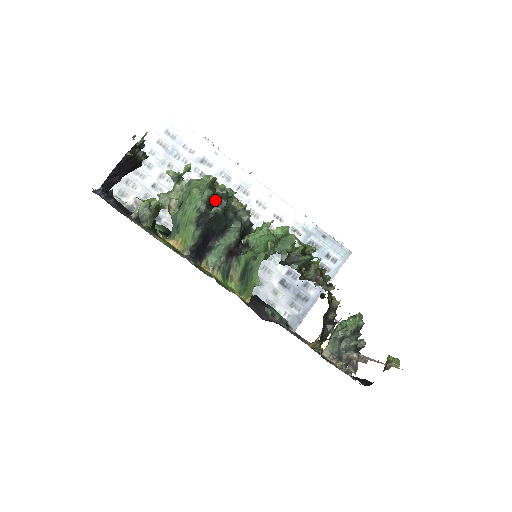
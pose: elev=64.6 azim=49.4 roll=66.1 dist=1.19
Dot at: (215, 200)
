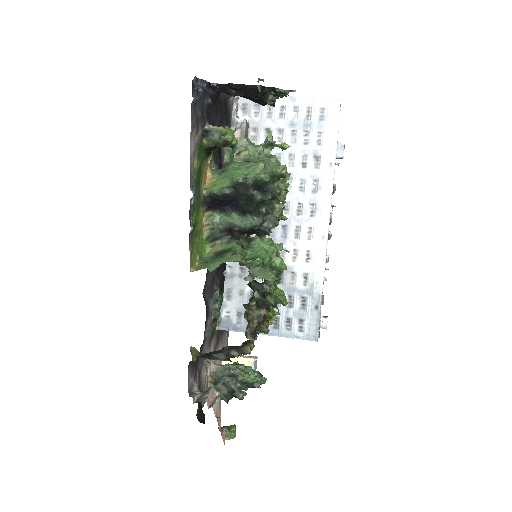
Dot at: (264, 187)
